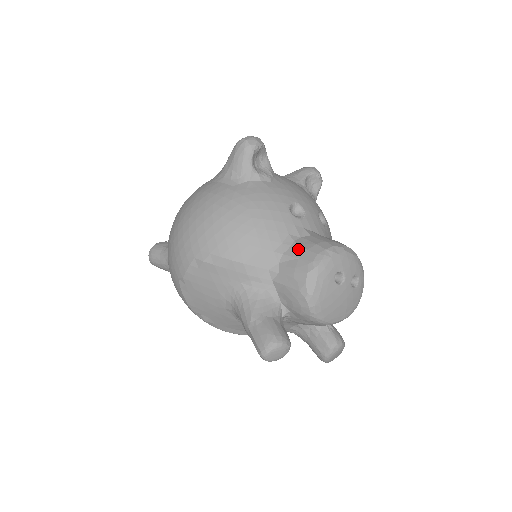
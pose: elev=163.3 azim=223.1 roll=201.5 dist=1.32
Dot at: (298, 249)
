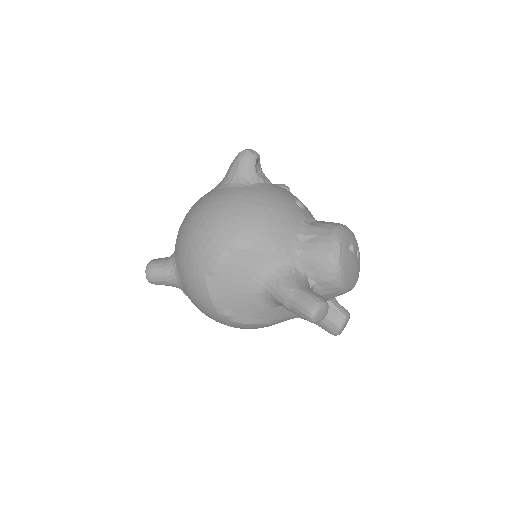
Dot at: (315, 229)
